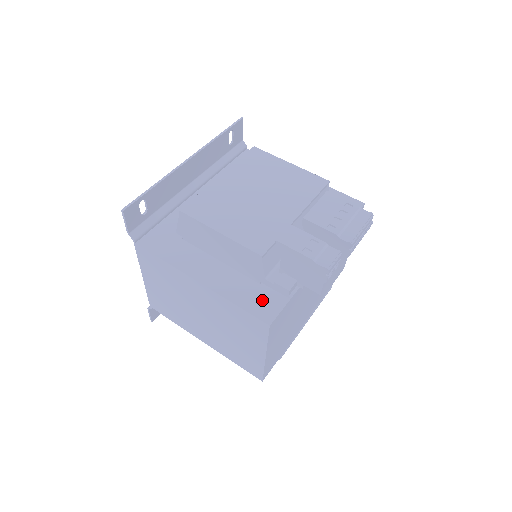
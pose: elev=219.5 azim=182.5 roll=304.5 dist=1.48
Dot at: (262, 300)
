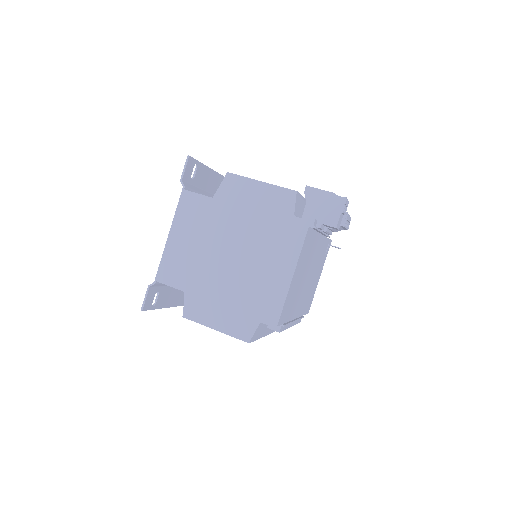
Dot at: occluded
